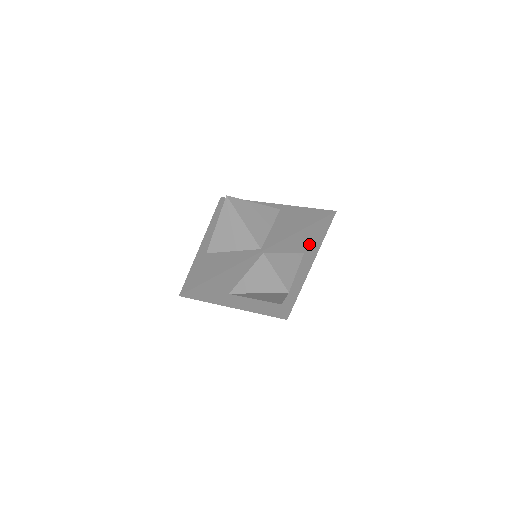
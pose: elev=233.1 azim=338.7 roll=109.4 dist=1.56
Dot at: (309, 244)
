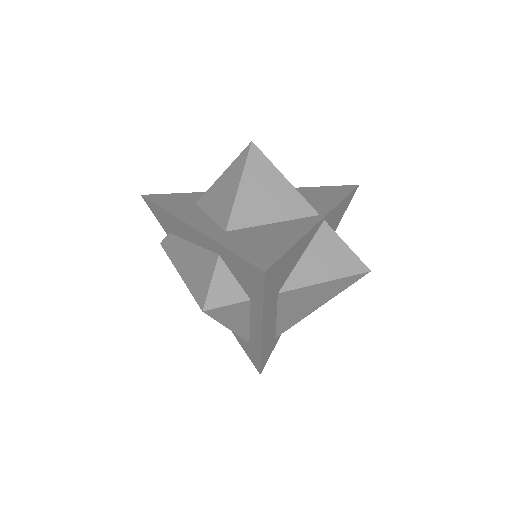
Dot at: (333, 228)
